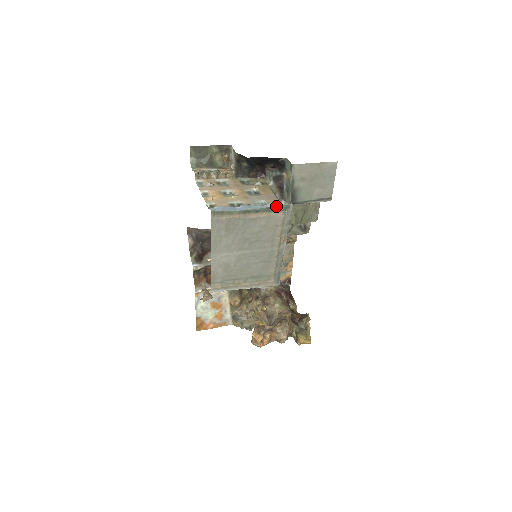
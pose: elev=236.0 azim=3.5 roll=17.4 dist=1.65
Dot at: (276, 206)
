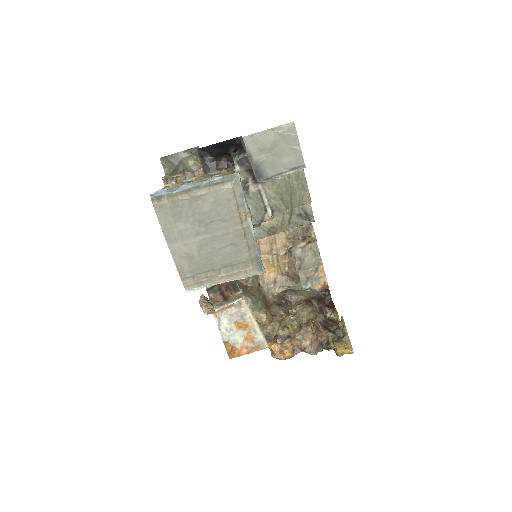
Dot at: (220, 178)
